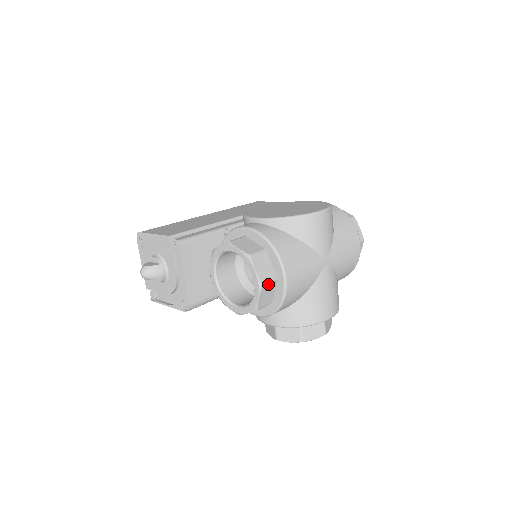
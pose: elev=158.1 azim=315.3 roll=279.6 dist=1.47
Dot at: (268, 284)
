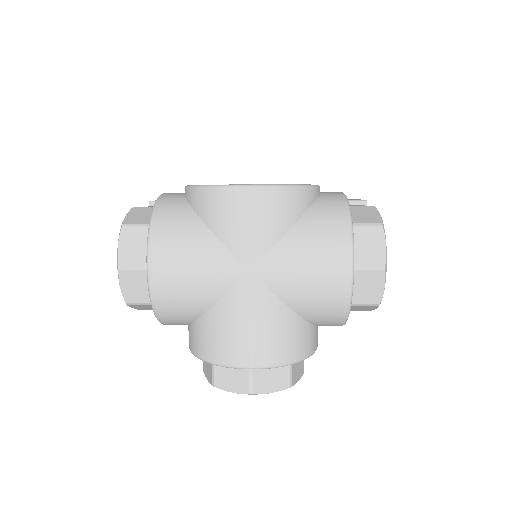
Dot at: (131, 270)
